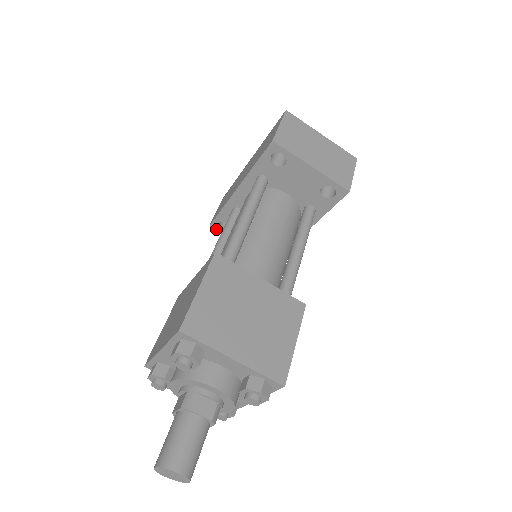
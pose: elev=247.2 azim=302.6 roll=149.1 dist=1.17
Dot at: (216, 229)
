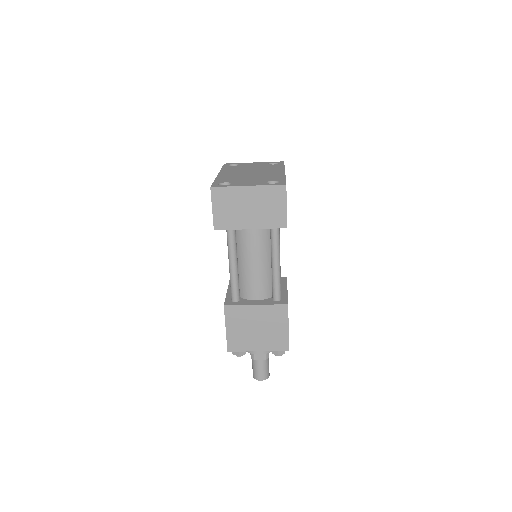
Dot at: occluded
